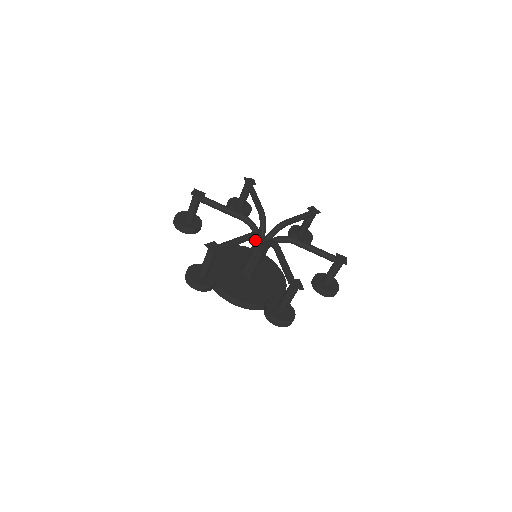
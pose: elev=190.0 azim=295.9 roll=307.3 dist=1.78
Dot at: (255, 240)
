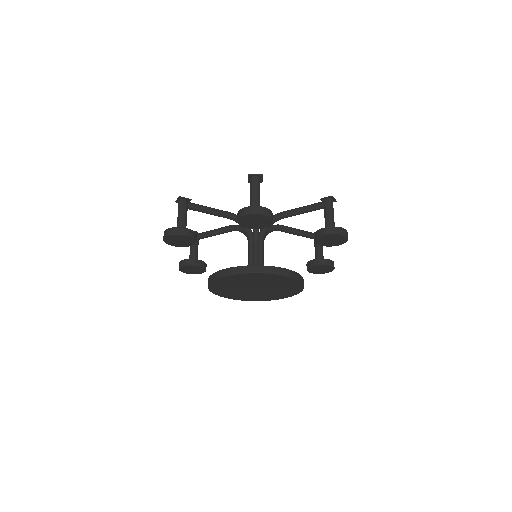
Dot at: occluded
